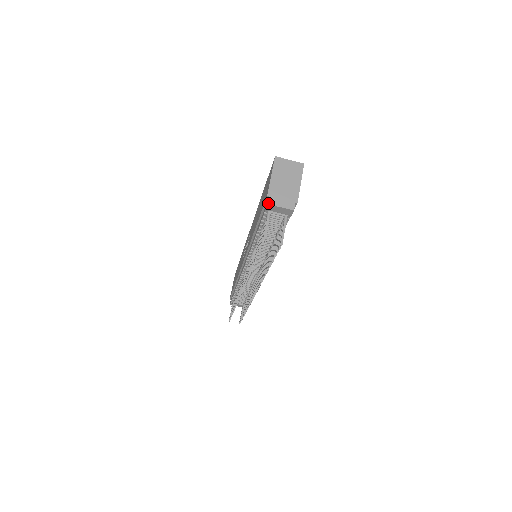
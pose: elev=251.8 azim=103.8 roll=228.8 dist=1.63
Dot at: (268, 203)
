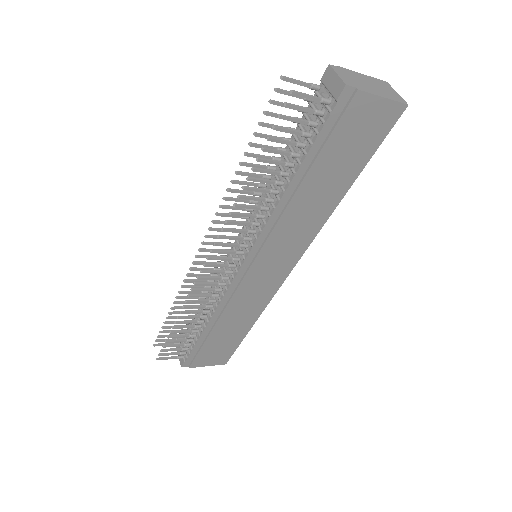
Dot at: occluded
